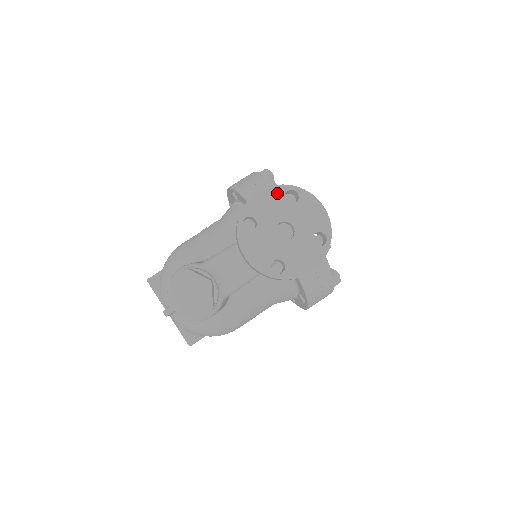
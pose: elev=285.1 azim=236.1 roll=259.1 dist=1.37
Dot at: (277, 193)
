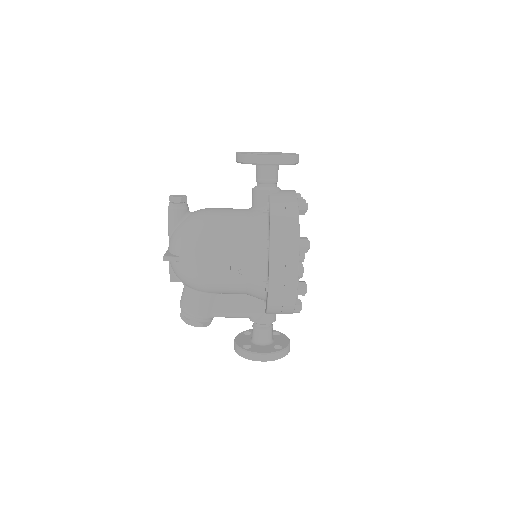
Dot at: occluded
